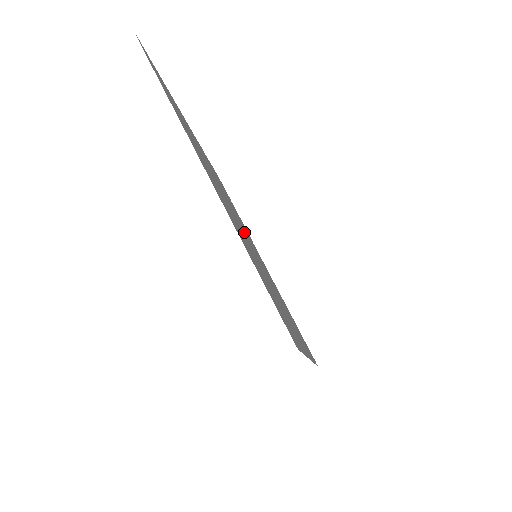
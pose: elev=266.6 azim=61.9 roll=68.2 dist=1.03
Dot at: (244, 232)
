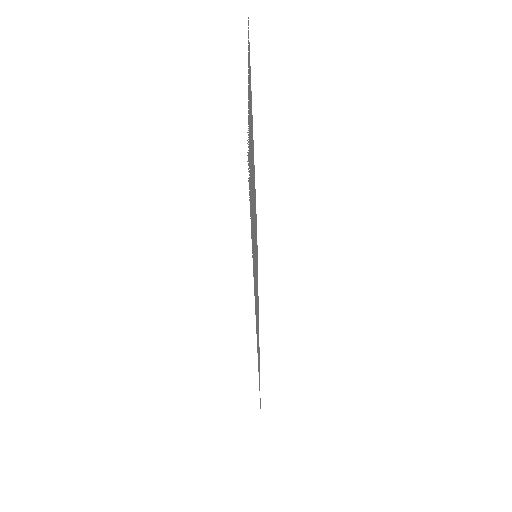
Dot at: occluded
